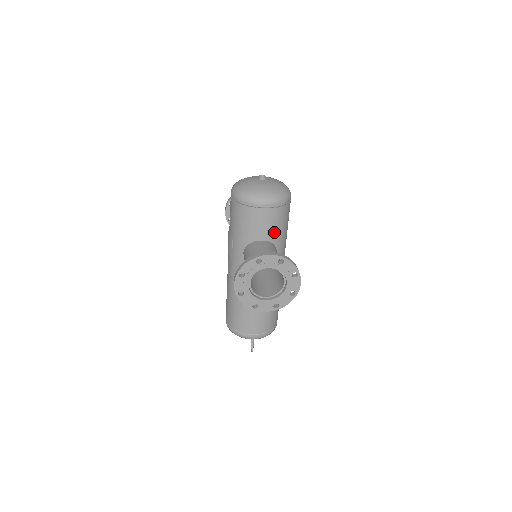
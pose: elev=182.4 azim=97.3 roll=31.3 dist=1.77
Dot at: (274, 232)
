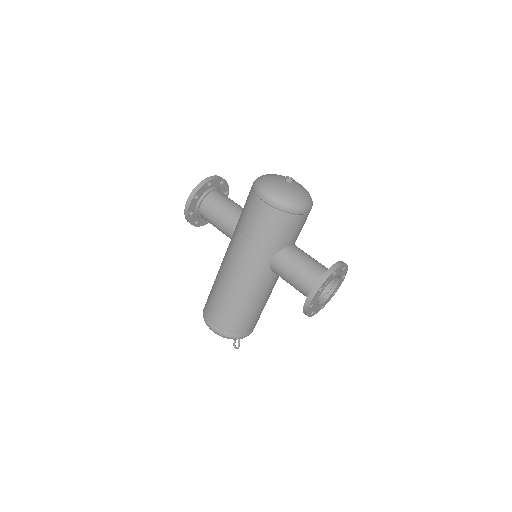
Dot at: occluded
